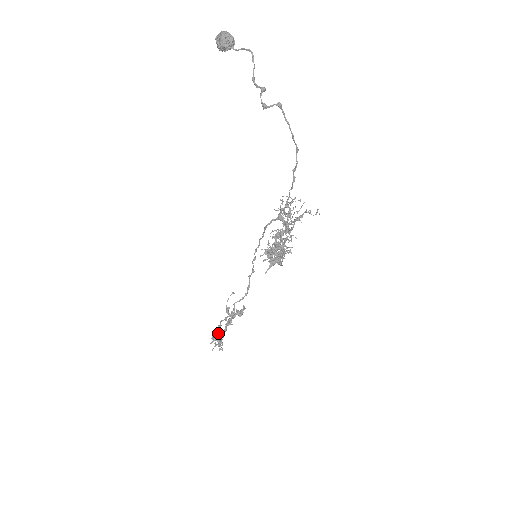
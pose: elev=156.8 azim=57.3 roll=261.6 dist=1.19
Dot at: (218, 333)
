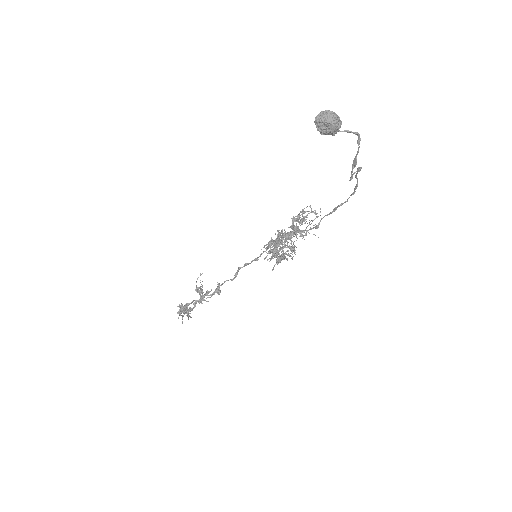
Dot at: (184, 307)
